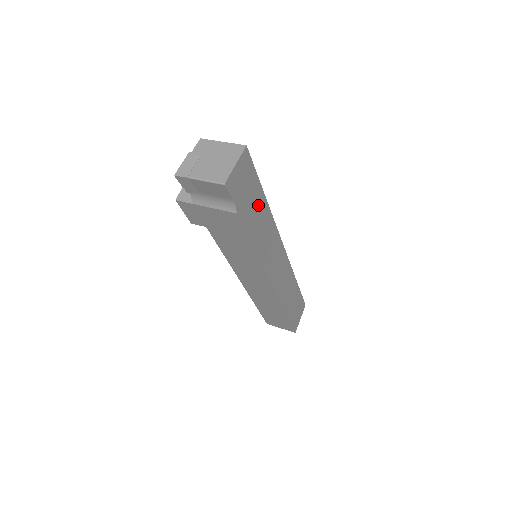
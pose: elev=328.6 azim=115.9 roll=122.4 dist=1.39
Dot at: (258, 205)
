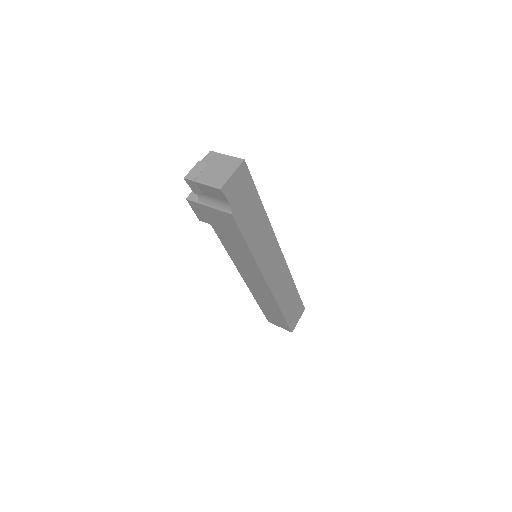
Dot at: (254, 210)
